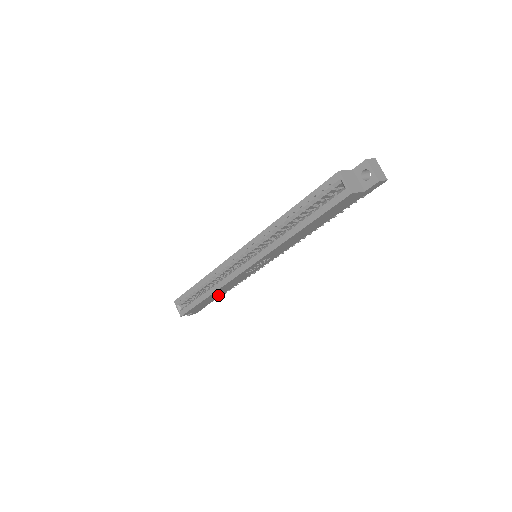
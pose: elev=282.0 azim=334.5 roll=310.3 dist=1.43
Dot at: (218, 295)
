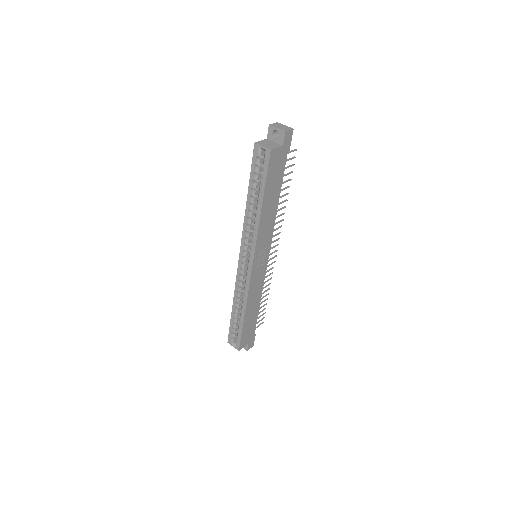
Dot at: (255, 313)
